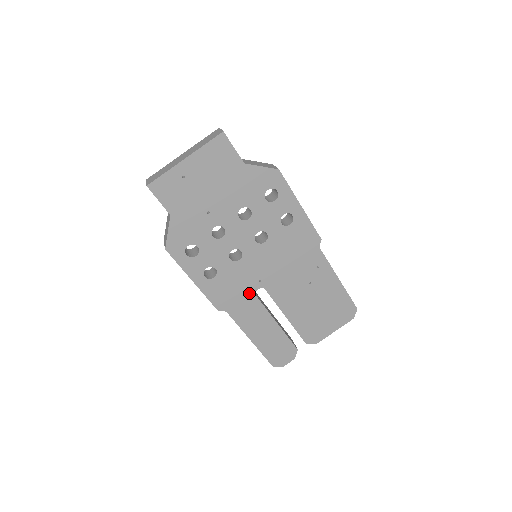
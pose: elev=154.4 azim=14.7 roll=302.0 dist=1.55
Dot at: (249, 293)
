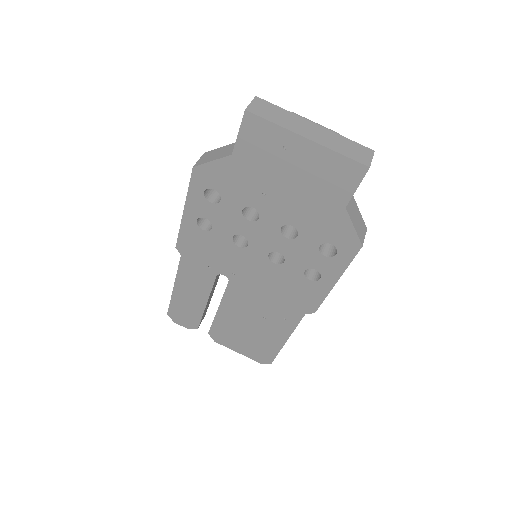
Dot at: (214, 268)
